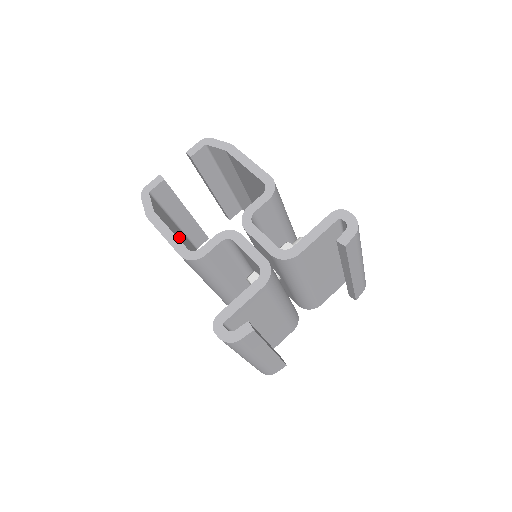
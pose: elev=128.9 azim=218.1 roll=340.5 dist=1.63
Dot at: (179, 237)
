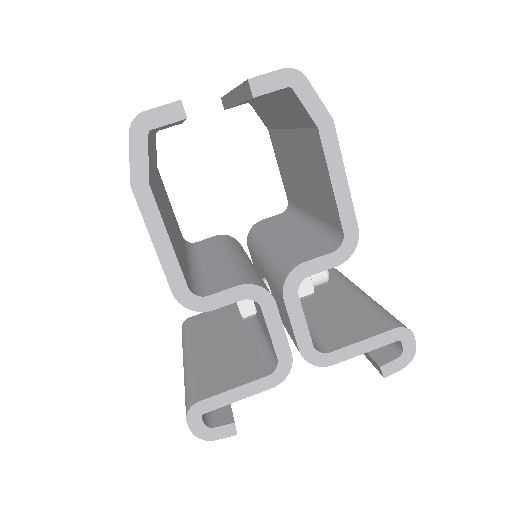
Dot at: (153, 163)
